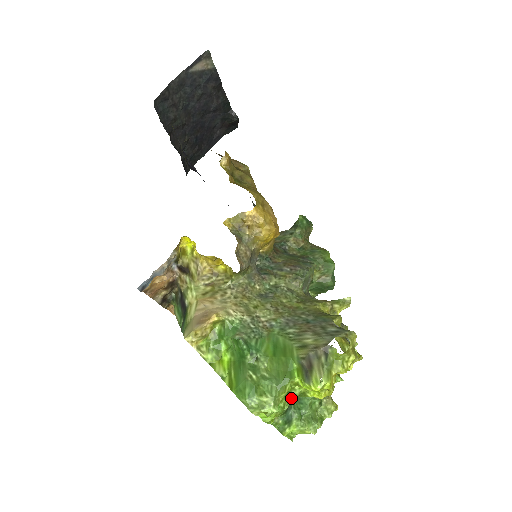
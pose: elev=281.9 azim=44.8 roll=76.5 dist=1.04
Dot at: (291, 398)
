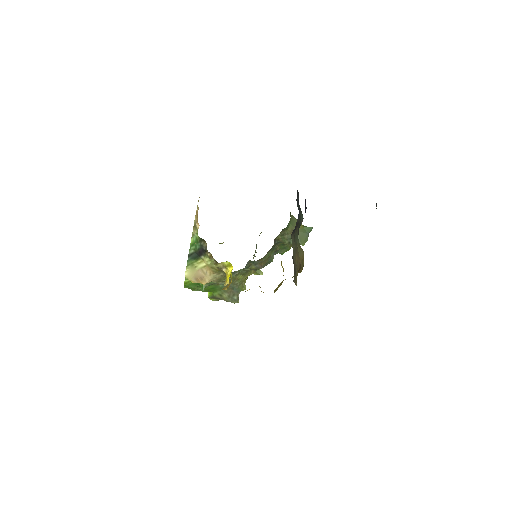
Dot at: occluded
